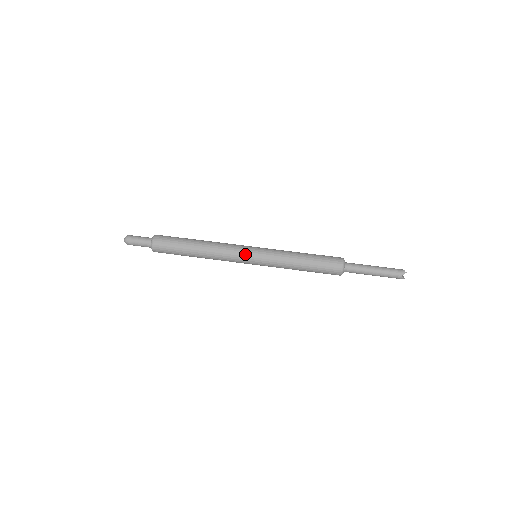
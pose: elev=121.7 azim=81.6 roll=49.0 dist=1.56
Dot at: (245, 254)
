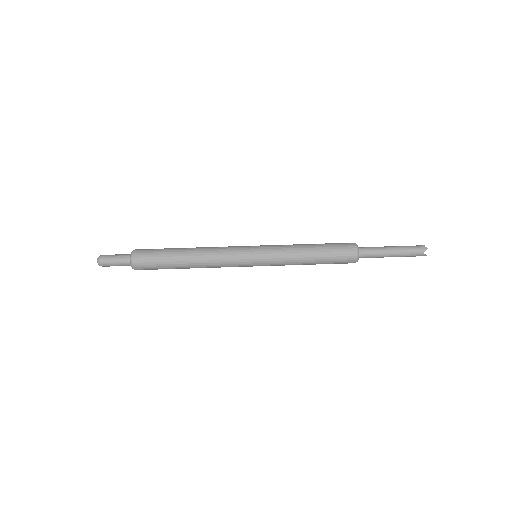
Dot at: (244, 257)
